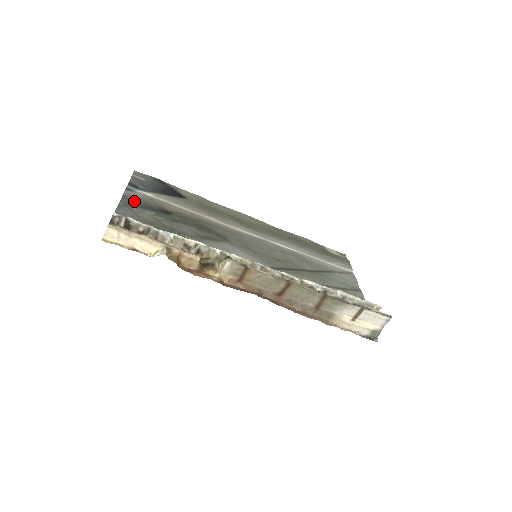
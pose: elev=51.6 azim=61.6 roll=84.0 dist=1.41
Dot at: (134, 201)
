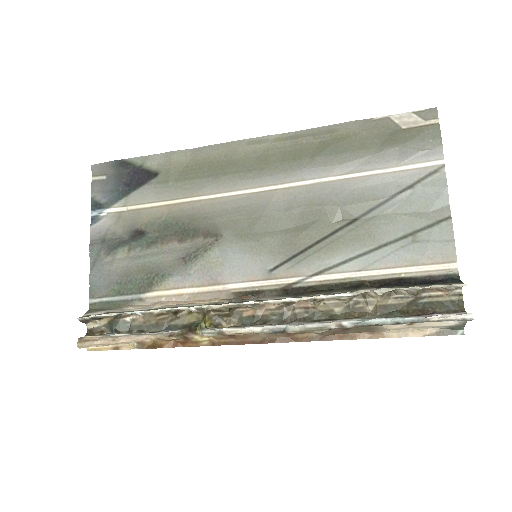
Dot at: (103, 243)
